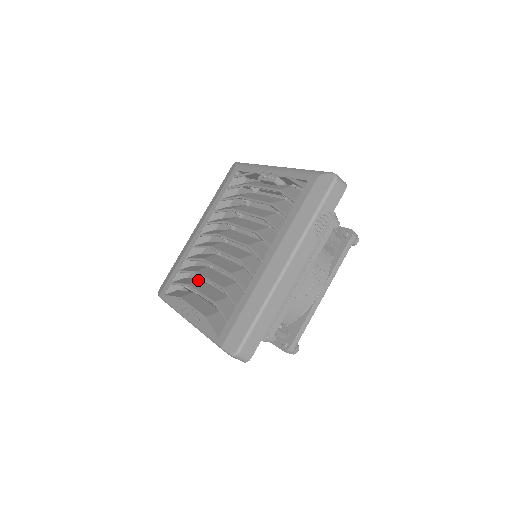
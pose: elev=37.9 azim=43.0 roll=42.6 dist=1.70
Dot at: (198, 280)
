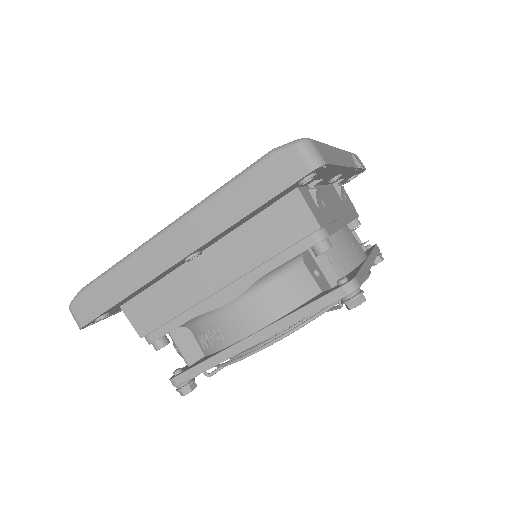
Dot at: occluded
